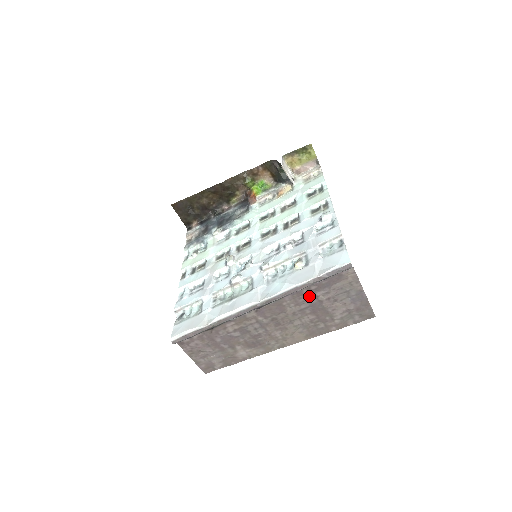
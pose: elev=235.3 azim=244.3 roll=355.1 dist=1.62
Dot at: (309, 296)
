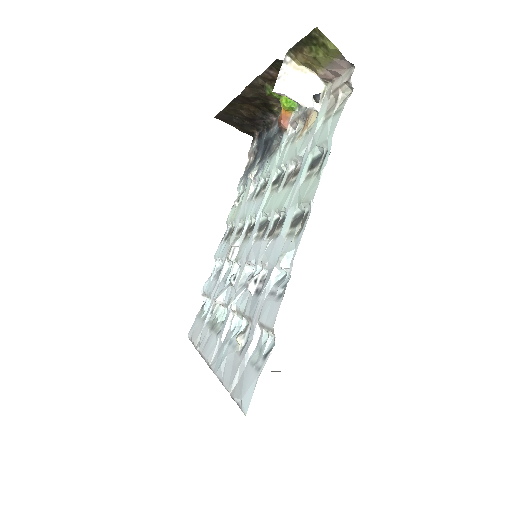
Dot at: occluded
